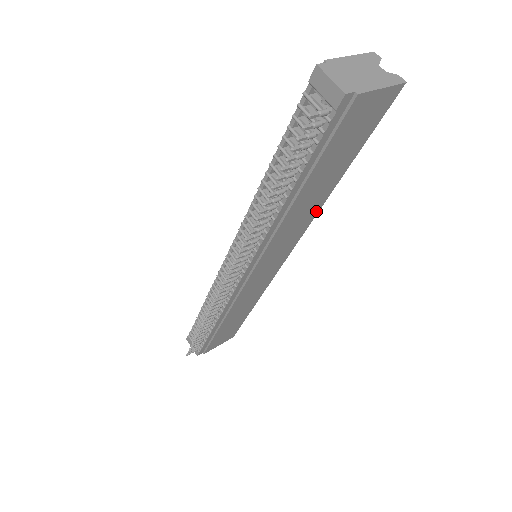
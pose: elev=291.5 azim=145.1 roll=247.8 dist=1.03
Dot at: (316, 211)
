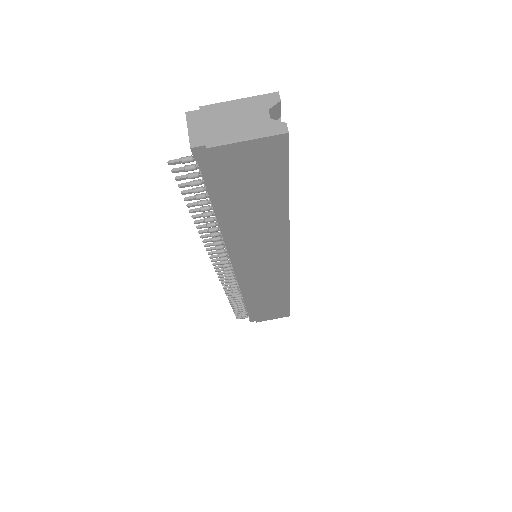
Dot at: (284, 232)
